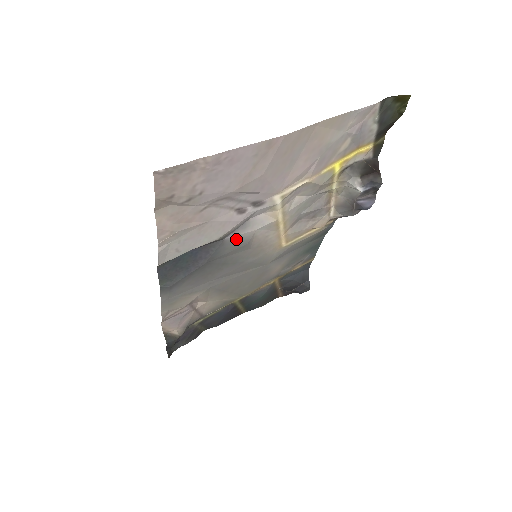
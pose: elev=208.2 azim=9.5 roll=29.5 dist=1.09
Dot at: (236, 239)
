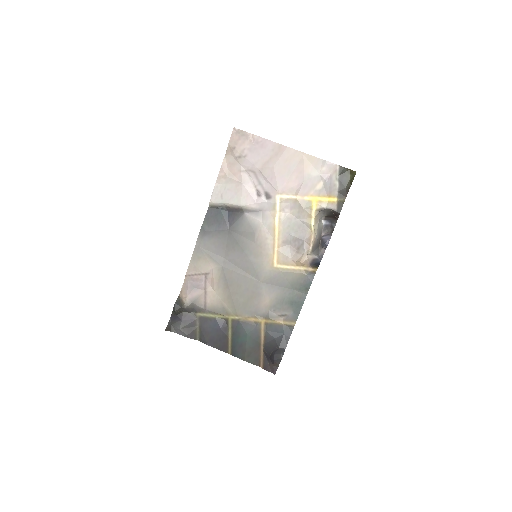
Dot at: (250, 220)
